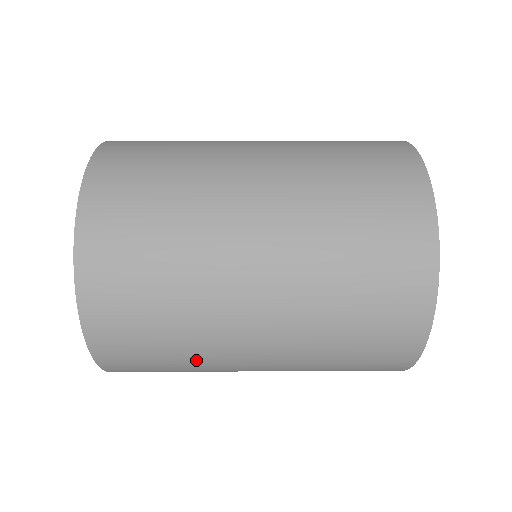
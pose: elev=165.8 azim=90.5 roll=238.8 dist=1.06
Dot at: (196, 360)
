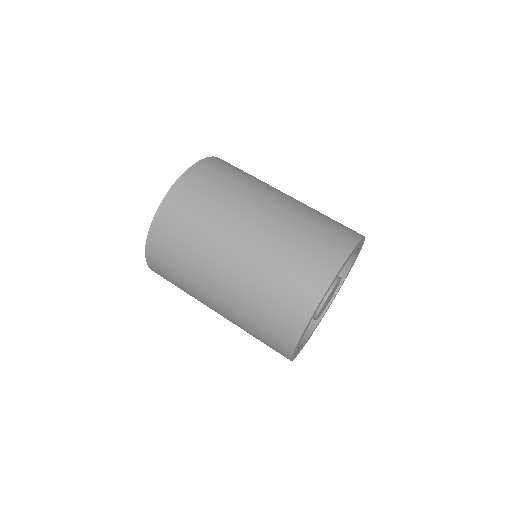
Dot at: (189, 283)
